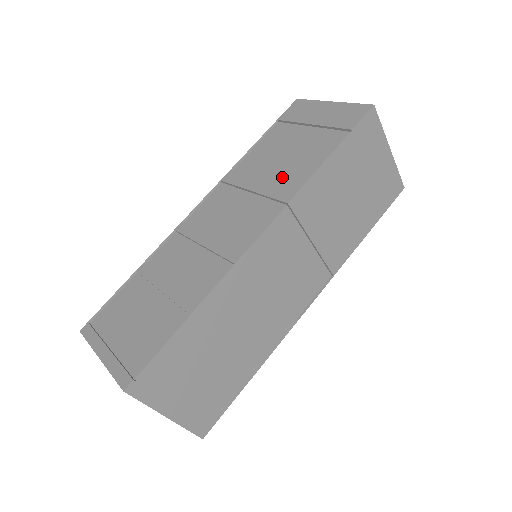
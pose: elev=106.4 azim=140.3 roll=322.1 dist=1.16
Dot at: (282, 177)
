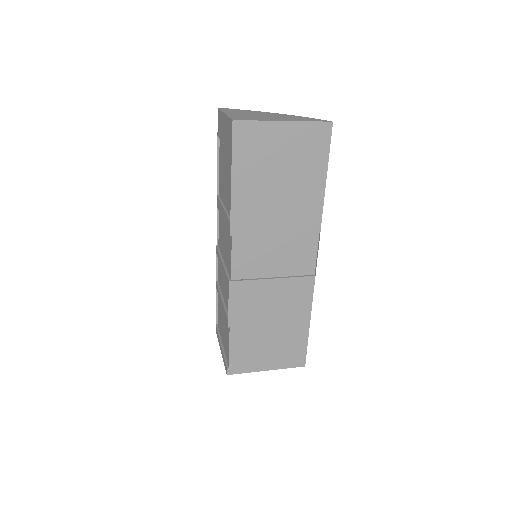
Dot at: (227, 205)
